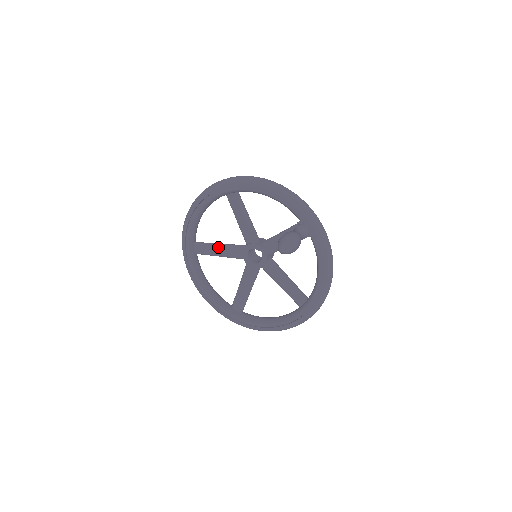
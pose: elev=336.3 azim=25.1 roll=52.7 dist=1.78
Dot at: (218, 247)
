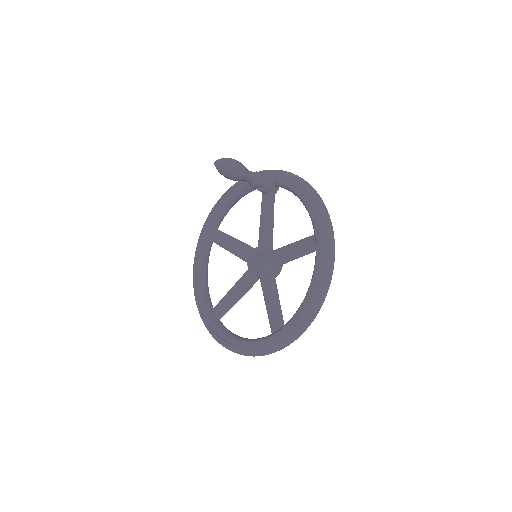
Dot at: (230, 291)
